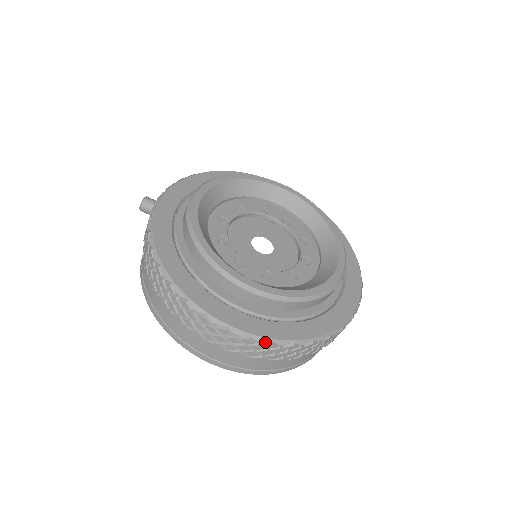
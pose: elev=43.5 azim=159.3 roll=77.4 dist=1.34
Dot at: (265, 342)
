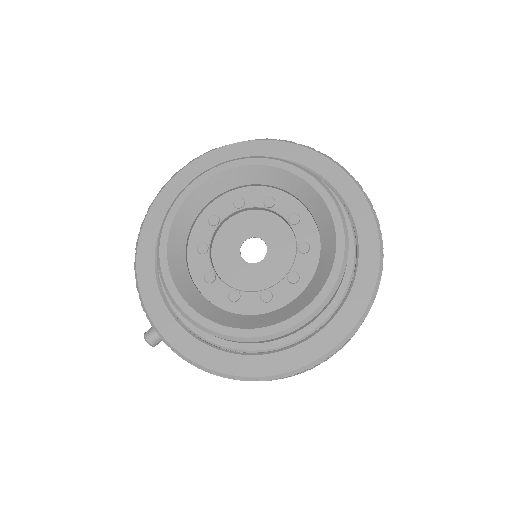
Dot at: (357, 328)
